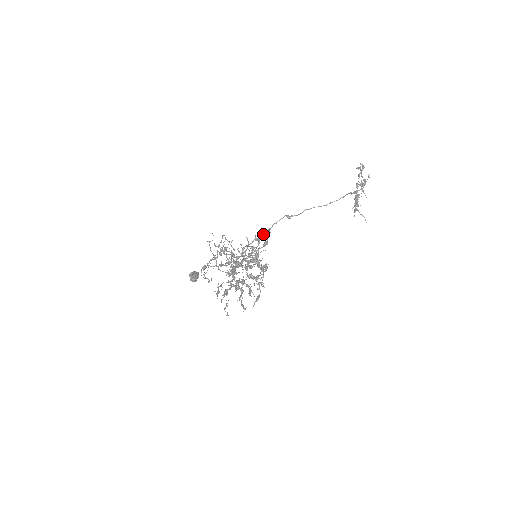
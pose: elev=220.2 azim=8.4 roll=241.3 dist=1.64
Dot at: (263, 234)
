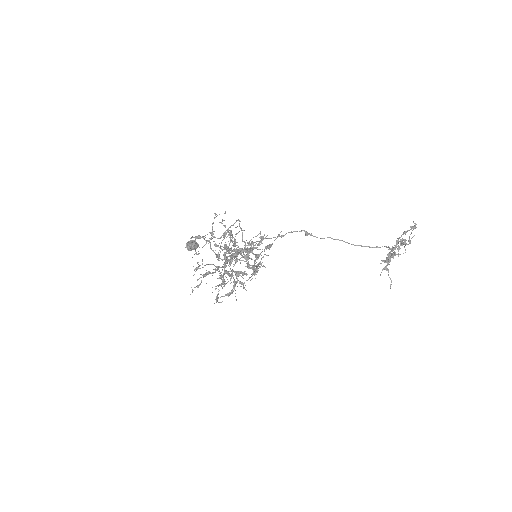
Dot at: (274, 237)
